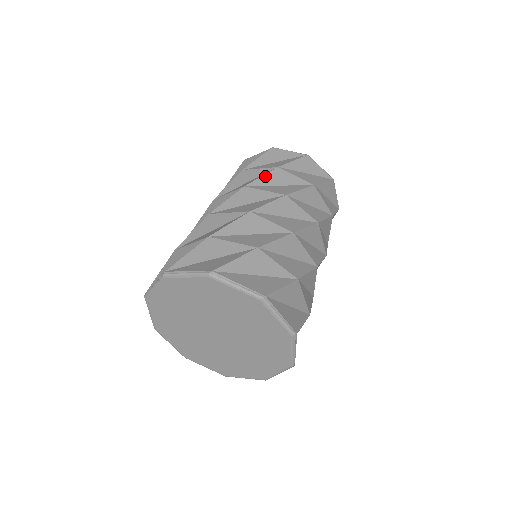
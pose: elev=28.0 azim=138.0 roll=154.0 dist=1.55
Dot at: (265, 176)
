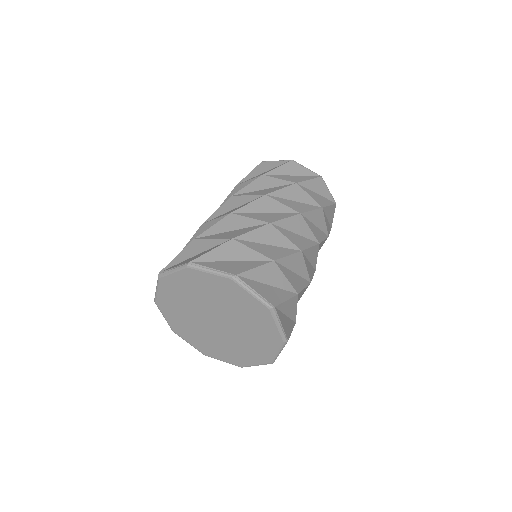
Dot at: (284, 189)
